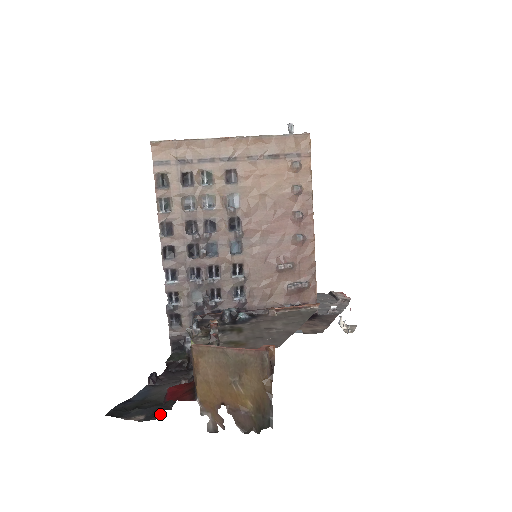
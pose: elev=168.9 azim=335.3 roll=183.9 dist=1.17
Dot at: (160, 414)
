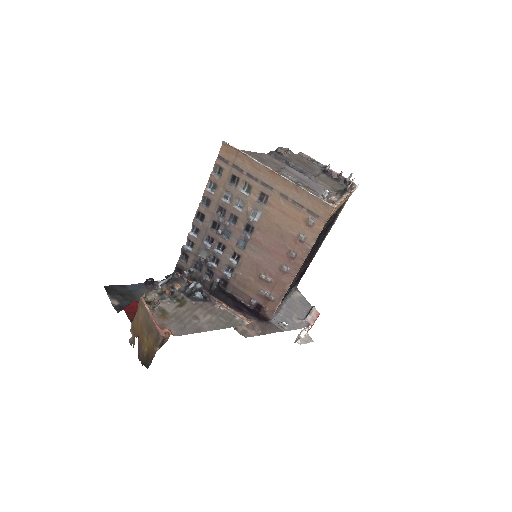
Dot at: occluded
